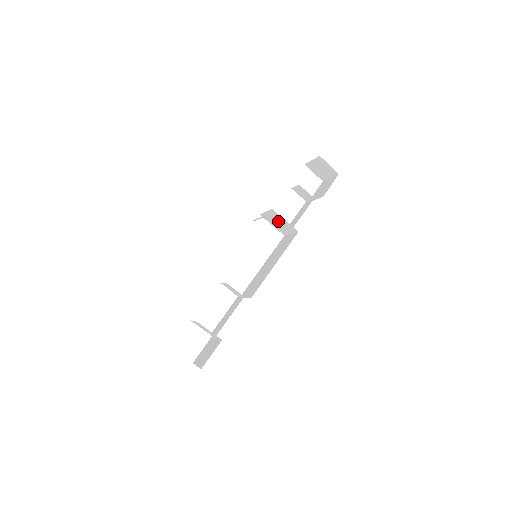
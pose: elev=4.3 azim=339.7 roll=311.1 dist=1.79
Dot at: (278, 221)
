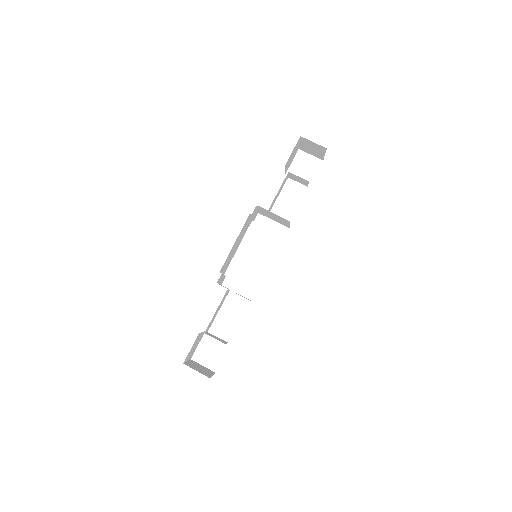
Dot at: (272, 215)
